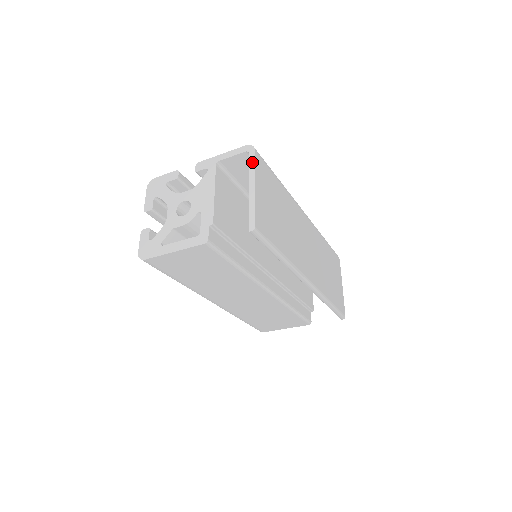
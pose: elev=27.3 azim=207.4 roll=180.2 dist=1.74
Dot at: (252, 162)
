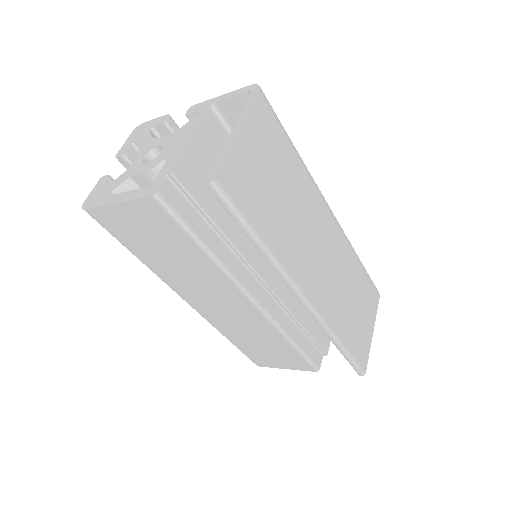
Dot at: (249, 102)
